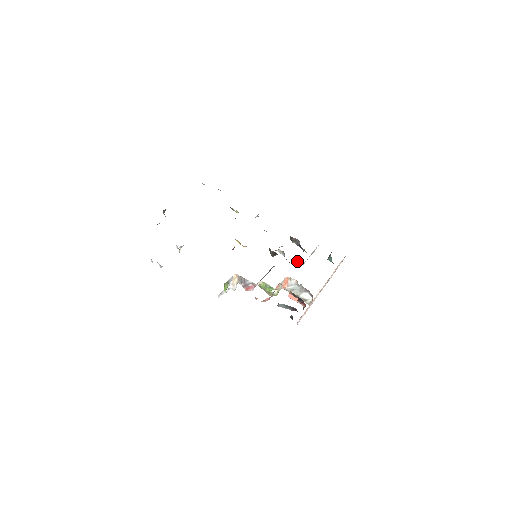
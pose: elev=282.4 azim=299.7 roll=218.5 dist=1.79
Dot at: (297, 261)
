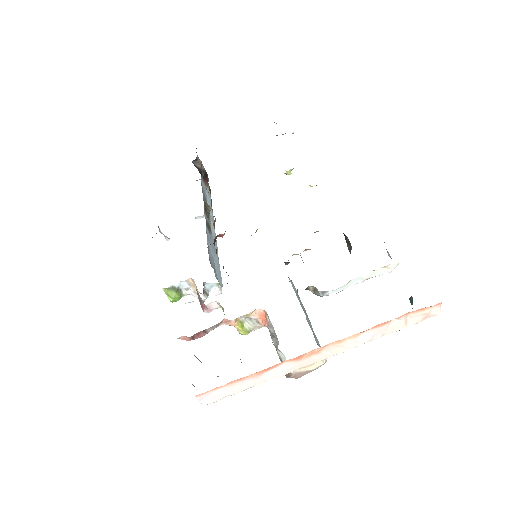
Dot at: occluded
